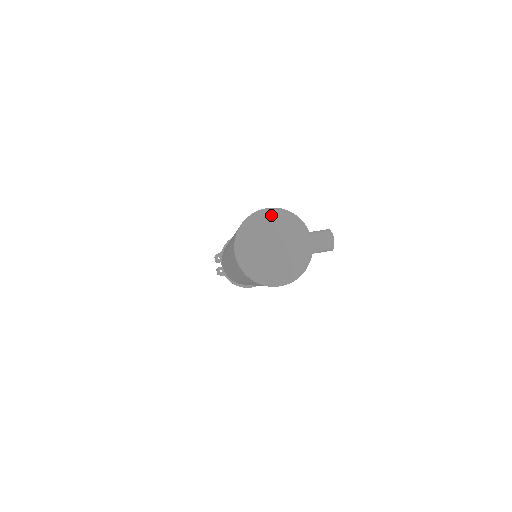
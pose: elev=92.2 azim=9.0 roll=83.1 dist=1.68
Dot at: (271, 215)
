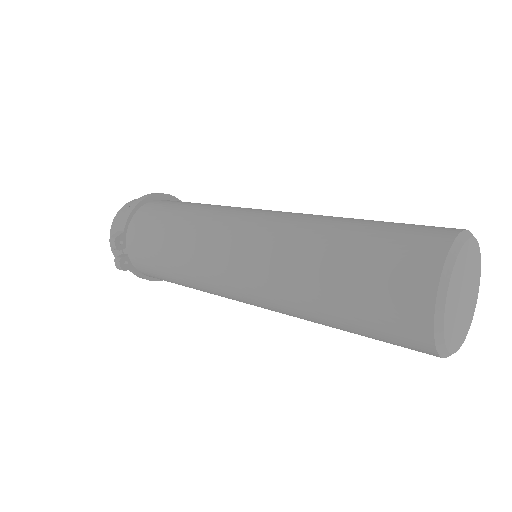
Dot at: (467, 246)
